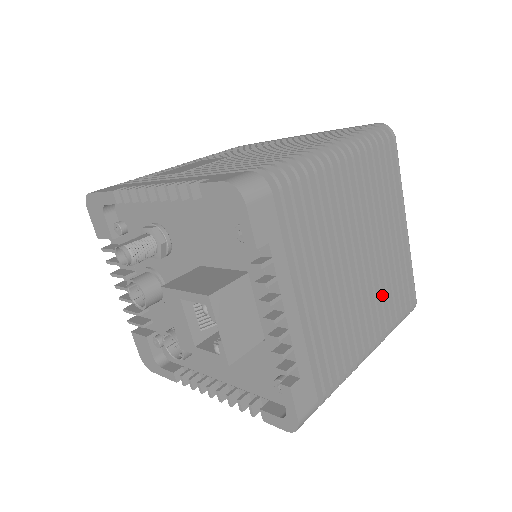
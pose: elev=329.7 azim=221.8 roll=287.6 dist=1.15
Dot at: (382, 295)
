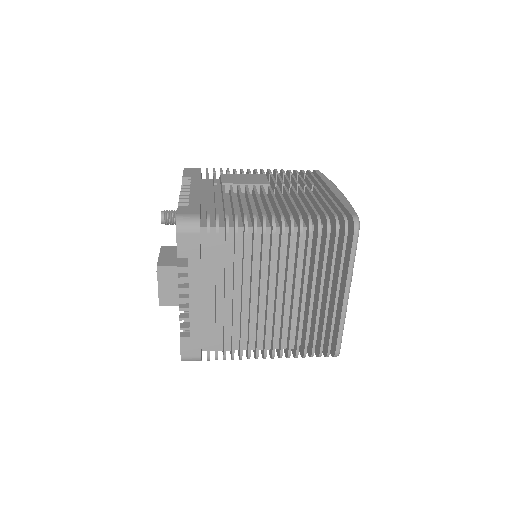
Dot at: (298, 330)
